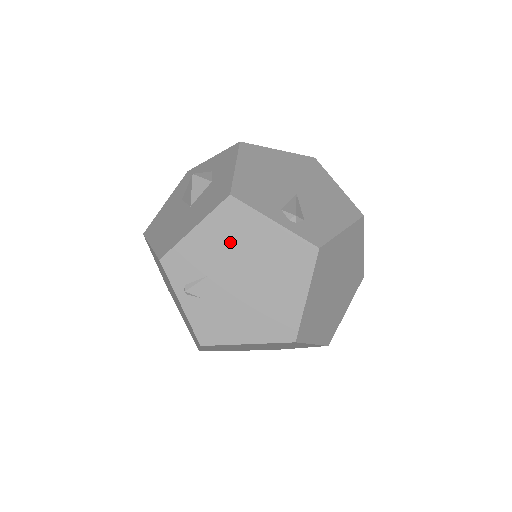
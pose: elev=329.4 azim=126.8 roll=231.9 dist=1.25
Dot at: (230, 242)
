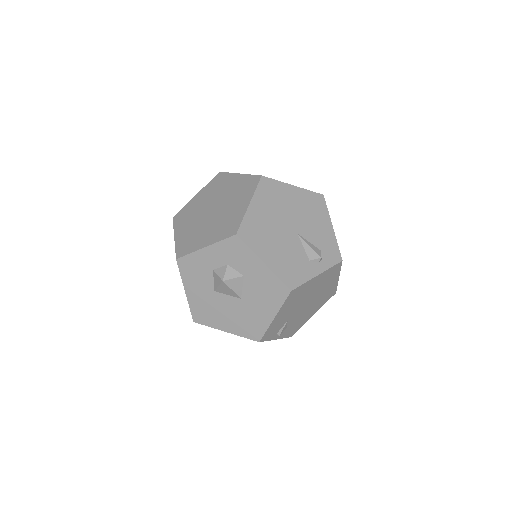
Dot at: (296, 302)
